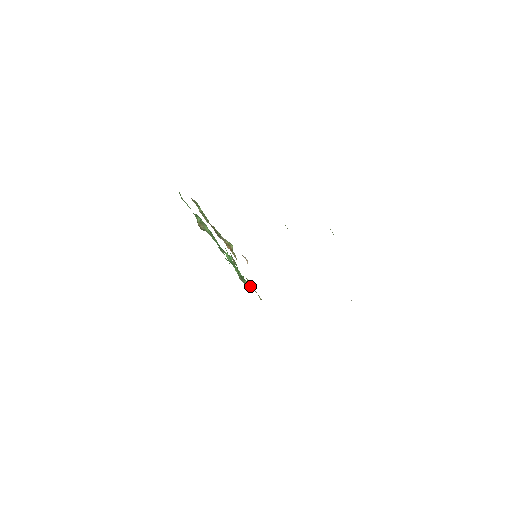
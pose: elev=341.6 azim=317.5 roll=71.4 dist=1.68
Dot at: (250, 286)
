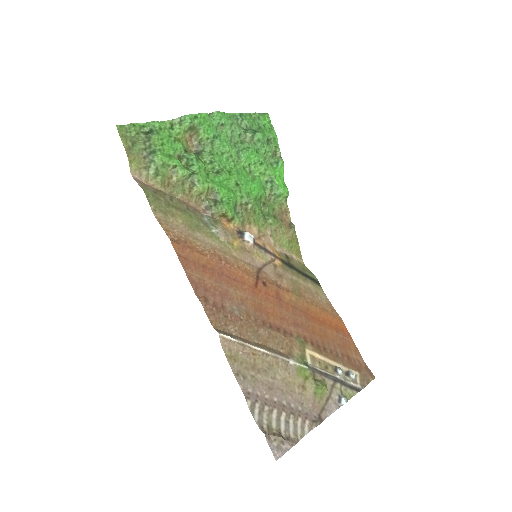
Dot at: (287, 193)
